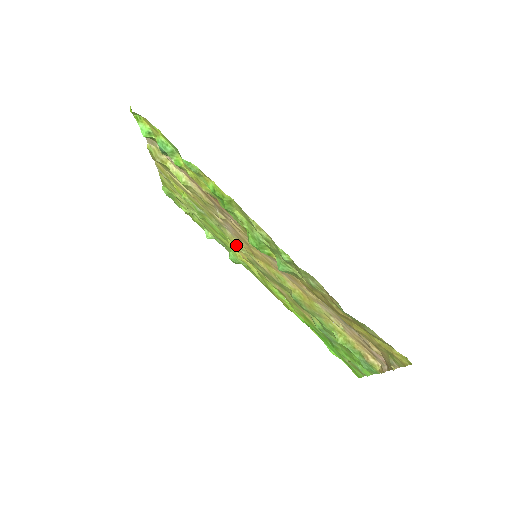
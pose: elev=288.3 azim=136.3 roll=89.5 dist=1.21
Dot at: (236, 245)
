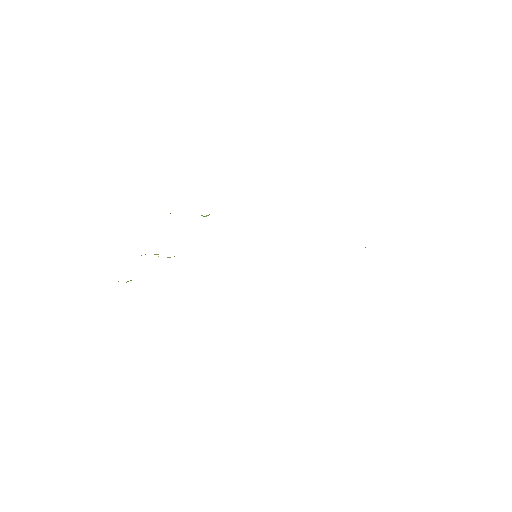
Dot at: occluded
